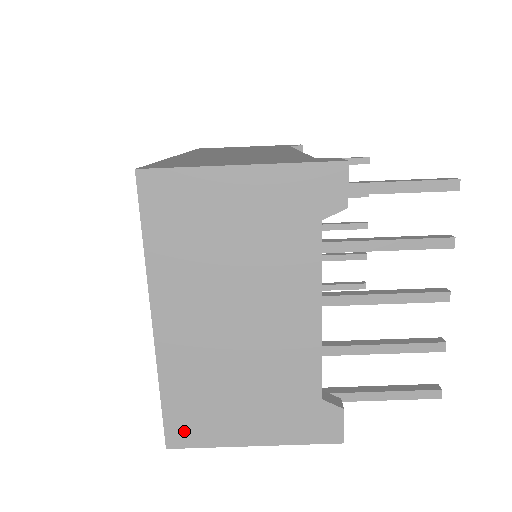
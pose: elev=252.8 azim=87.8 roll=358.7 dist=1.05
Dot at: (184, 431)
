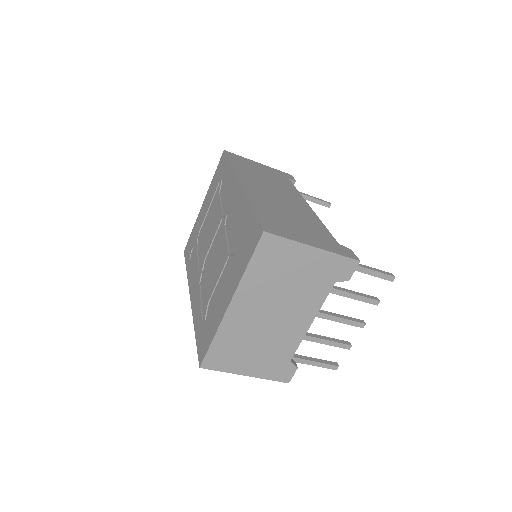
Dot at: (214, 361)
